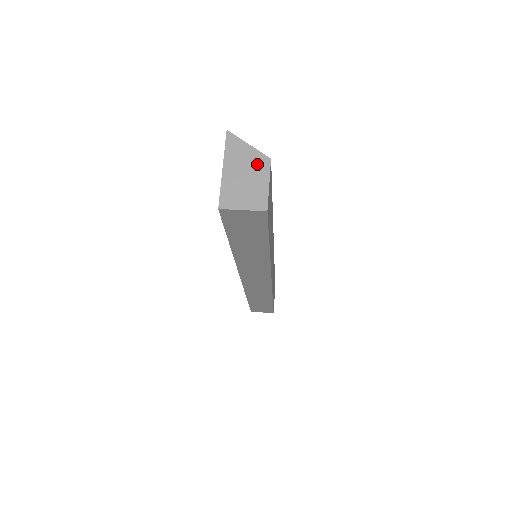
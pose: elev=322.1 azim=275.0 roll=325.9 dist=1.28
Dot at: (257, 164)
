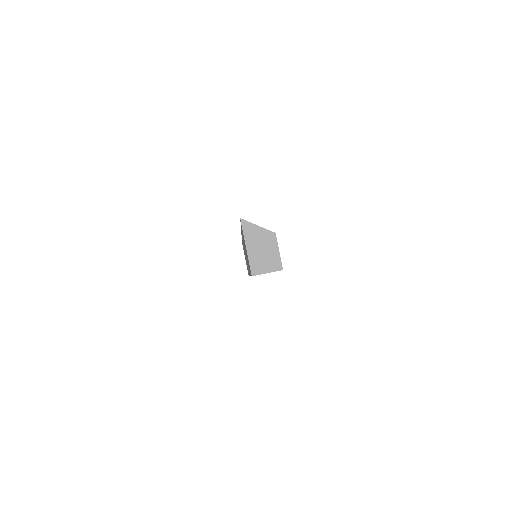
Dot at: (268, 239)
